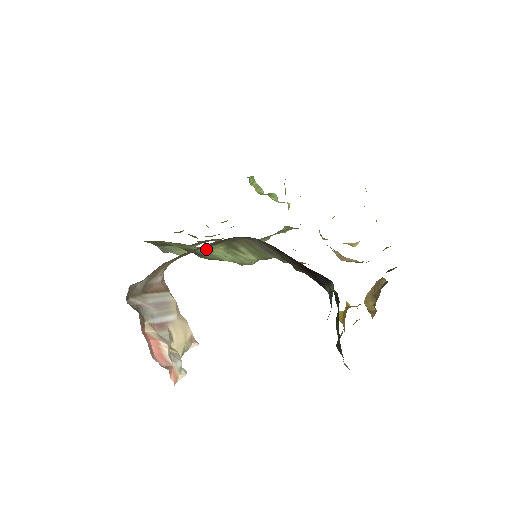
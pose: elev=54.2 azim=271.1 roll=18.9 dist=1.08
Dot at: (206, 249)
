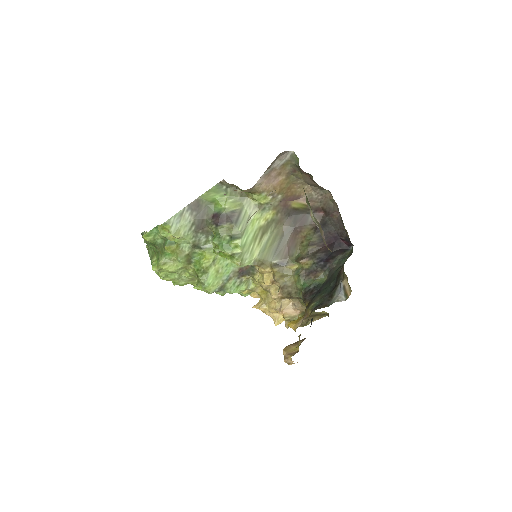
Dot at: (255, 215)
